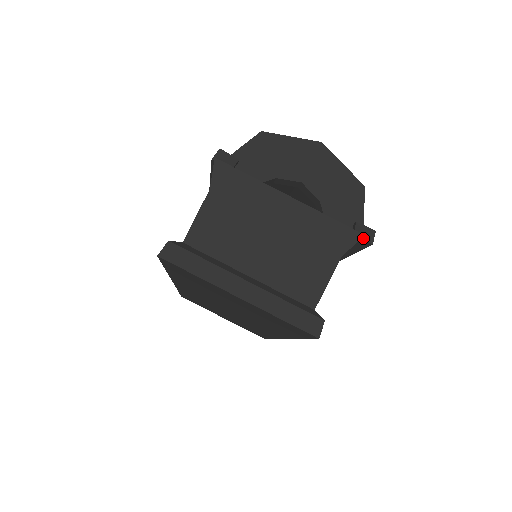
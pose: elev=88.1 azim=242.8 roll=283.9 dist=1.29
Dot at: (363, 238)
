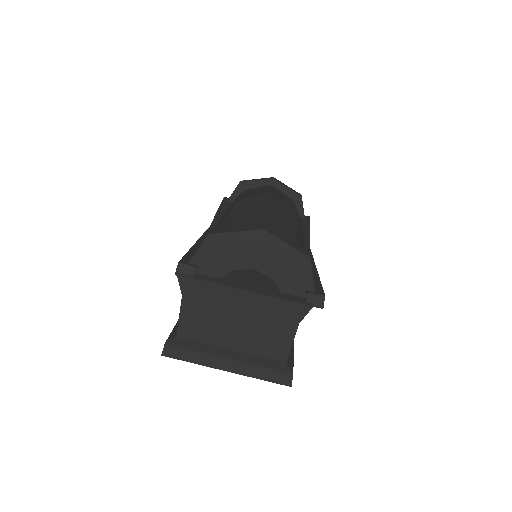
Dot at: (314, 306)
